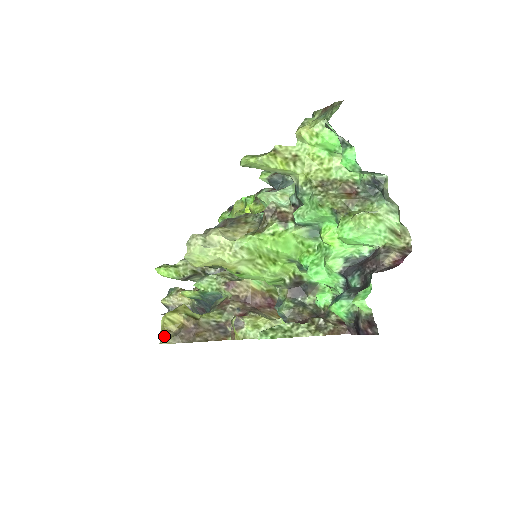
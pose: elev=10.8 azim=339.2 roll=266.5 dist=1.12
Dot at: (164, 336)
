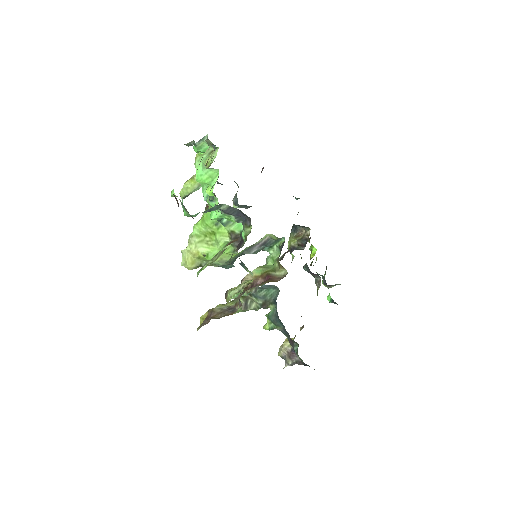
Dot at: (197, 329)
